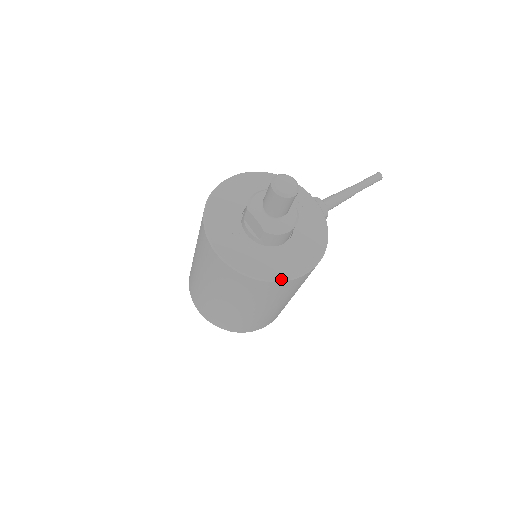
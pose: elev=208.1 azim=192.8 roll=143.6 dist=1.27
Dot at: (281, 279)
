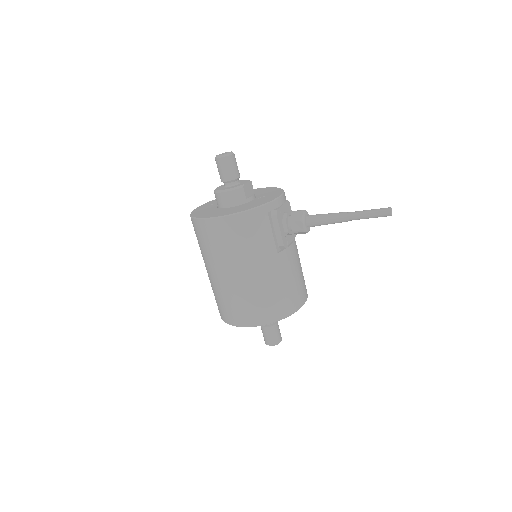
Dot at: (200, 217)
